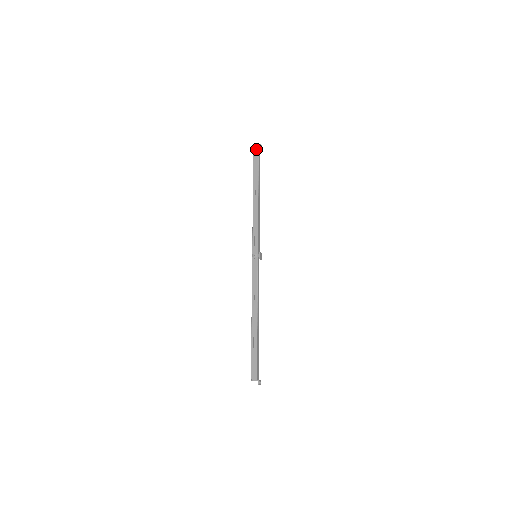
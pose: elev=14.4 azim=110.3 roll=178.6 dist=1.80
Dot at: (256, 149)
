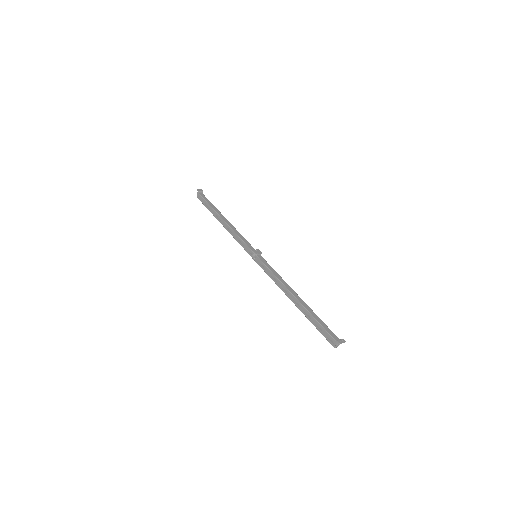
Dot at: (198, 196)
